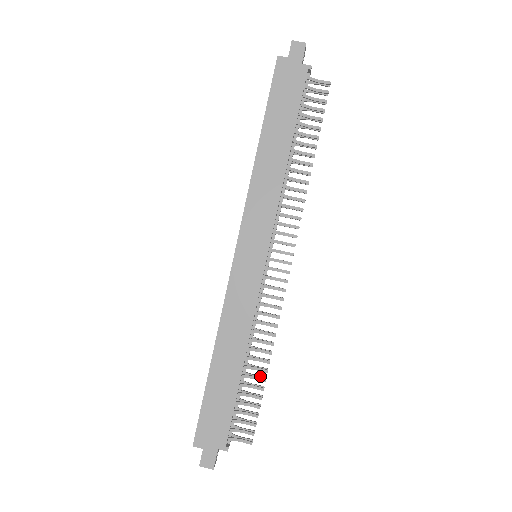
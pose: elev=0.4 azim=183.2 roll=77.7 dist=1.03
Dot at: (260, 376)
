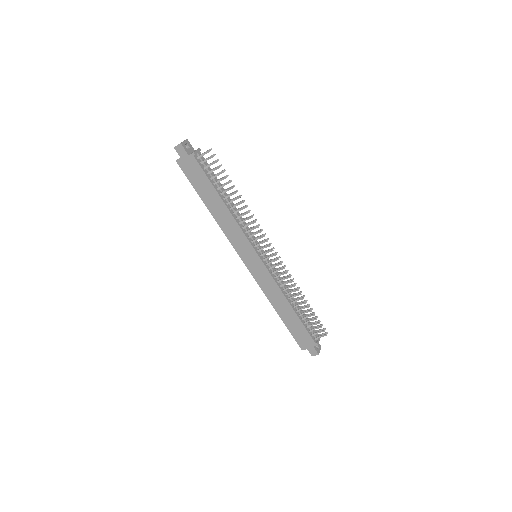
Dot at: (306, 305)
